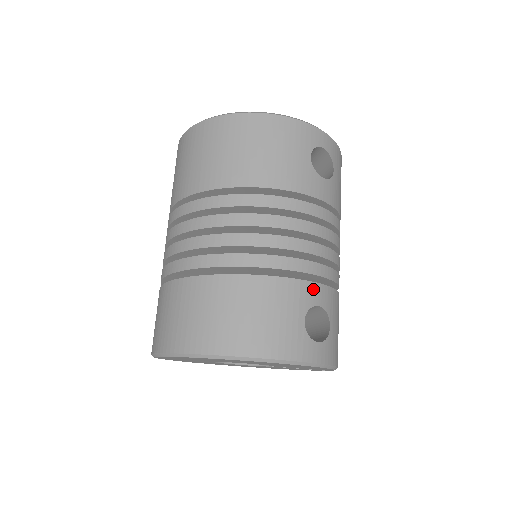
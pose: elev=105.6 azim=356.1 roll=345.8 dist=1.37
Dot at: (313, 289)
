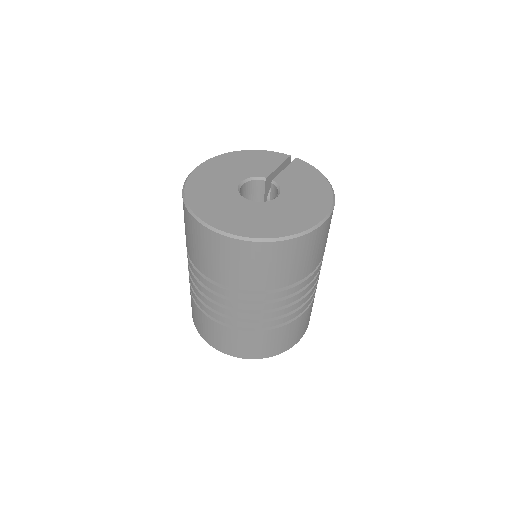
Dot at: occluded
